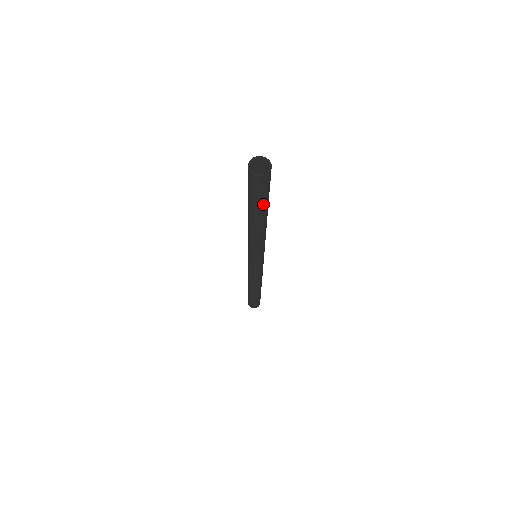
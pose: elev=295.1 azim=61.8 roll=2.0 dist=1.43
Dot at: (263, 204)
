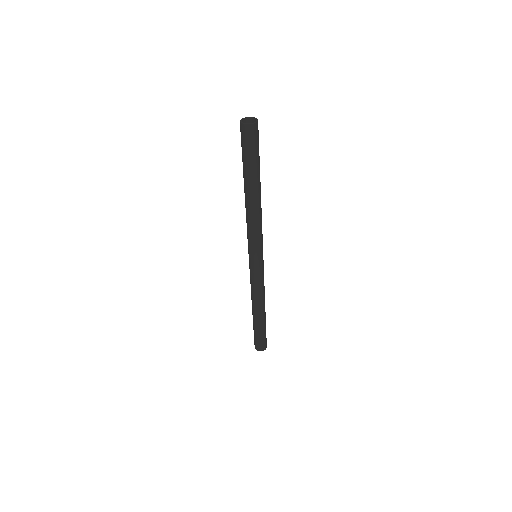
Dot at: (252, 165)
